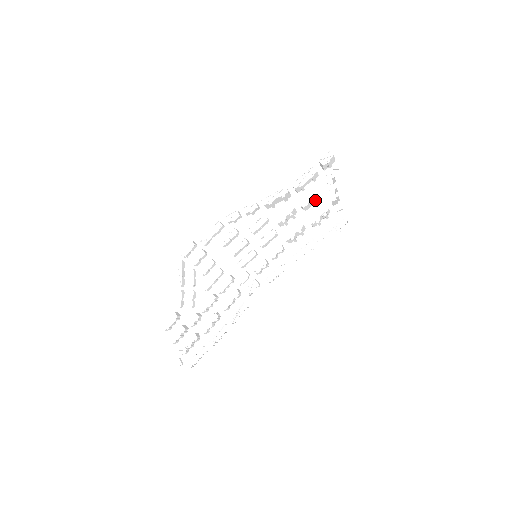
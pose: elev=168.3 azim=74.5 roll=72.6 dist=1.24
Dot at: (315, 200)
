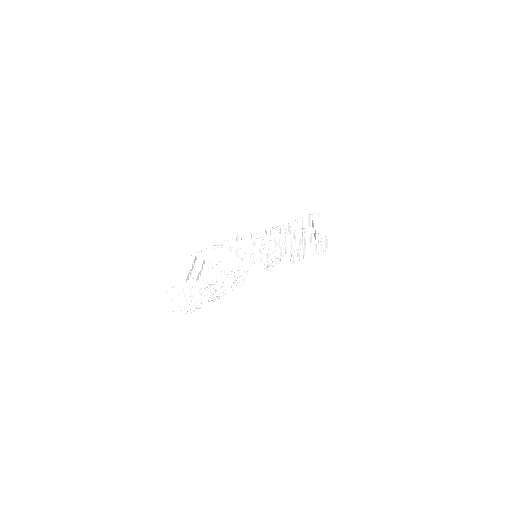
Dot at: (304, 234)
